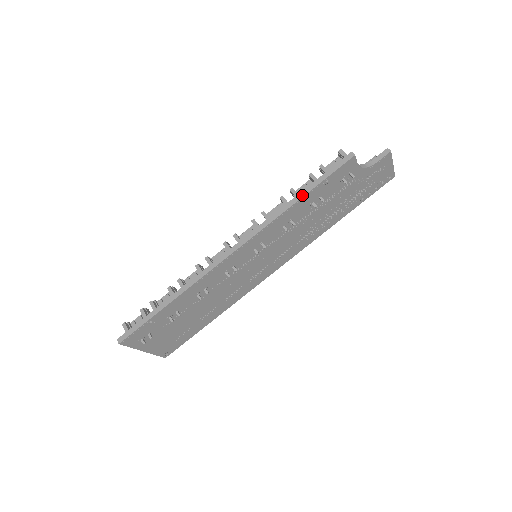
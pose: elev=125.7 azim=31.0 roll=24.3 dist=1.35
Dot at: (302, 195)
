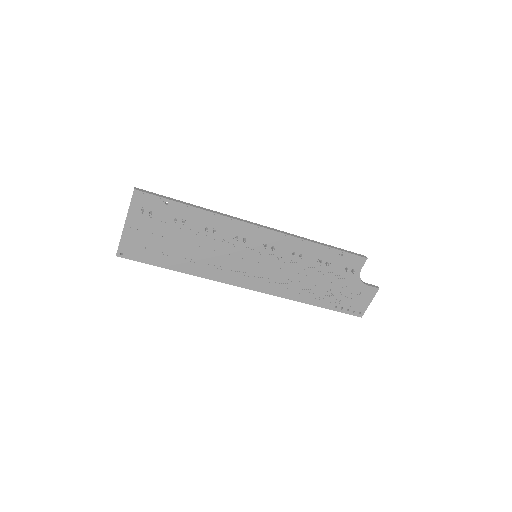
Dot at: (324, 244)
